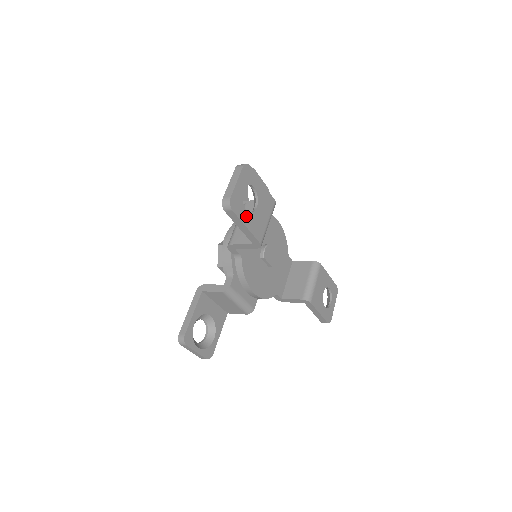
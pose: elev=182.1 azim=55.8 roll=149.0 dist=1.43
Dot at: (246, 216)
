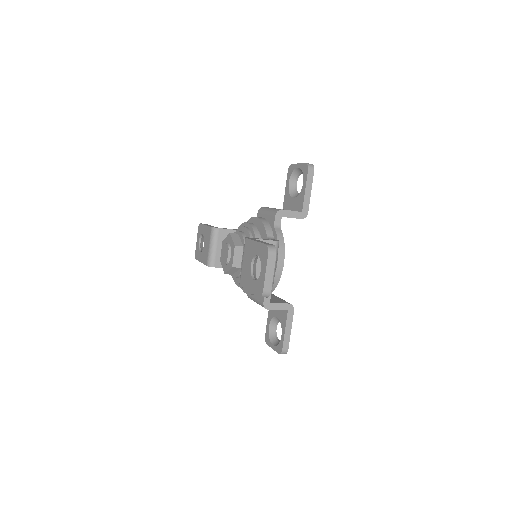
Dot at: occluded
